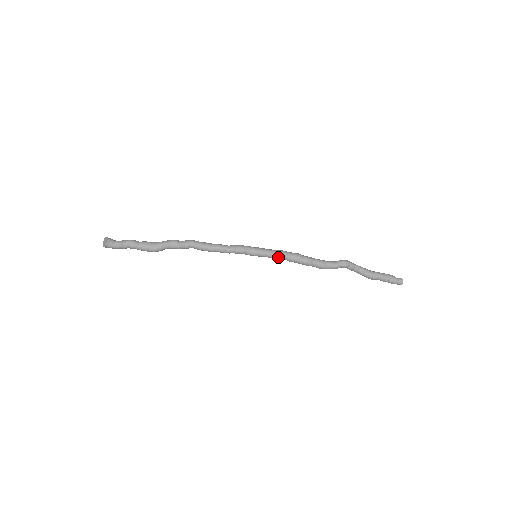
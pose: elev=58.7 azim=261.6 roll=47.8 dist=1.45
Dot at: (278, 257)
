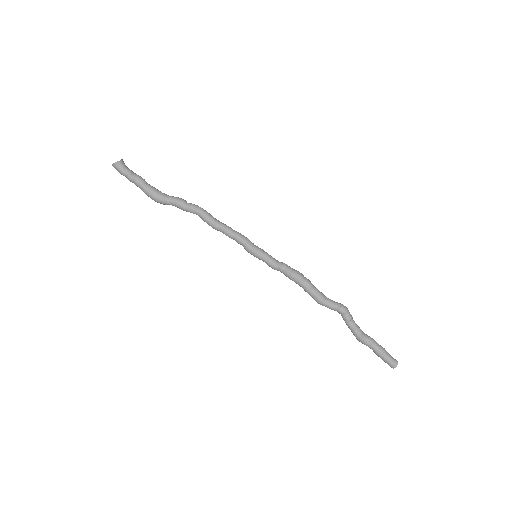
Dot at: (279, 267)
